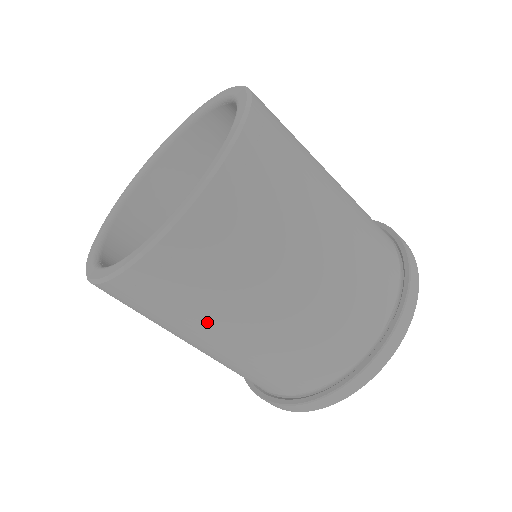
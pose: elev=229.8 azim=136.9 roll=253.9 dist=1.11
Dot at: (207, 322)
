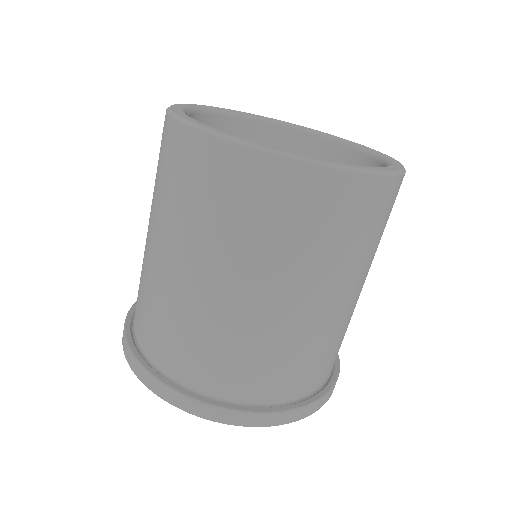
Dot at: (172, 224)
